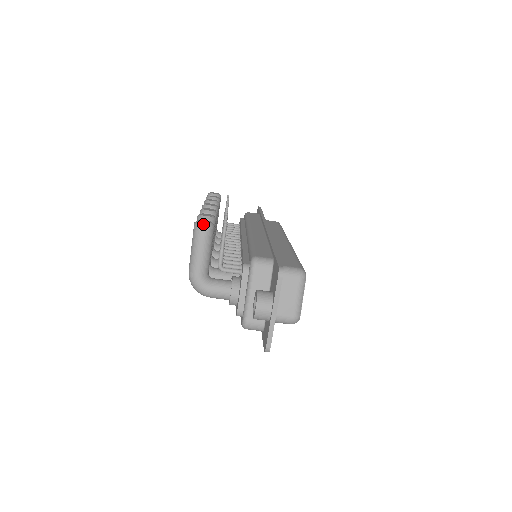
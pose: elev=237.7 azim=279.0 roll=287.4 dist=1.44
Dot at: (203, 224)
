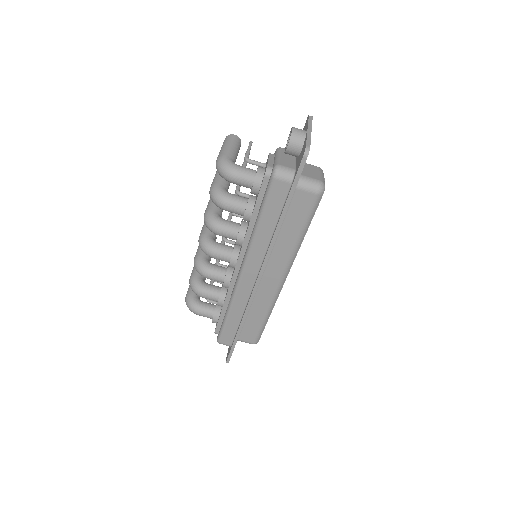
Dot at: (234, 135)
